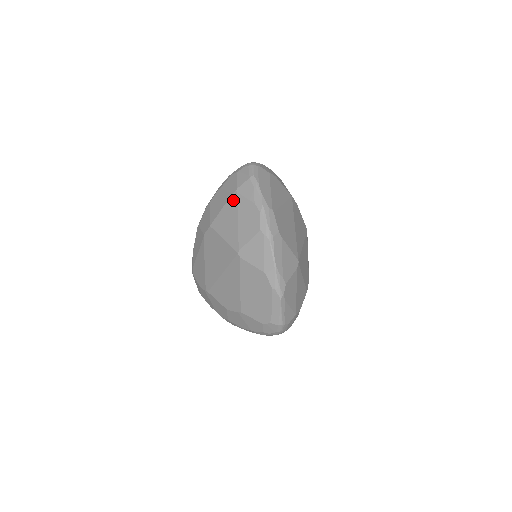
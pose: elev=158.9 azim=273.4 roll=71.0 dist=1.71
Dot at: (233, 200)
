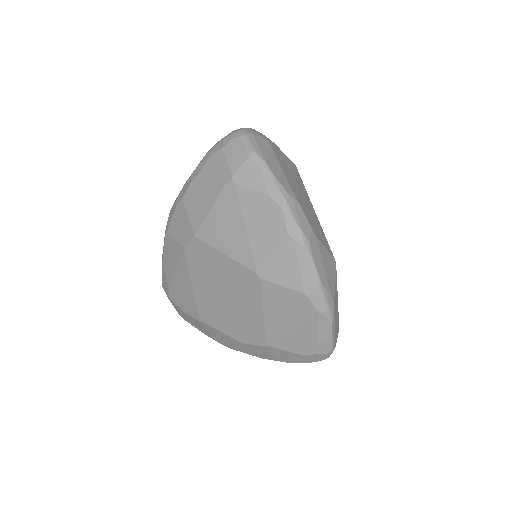
Dot at: (229, 194)
